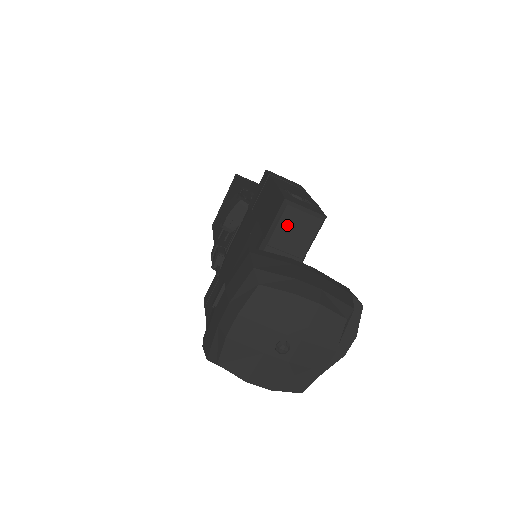
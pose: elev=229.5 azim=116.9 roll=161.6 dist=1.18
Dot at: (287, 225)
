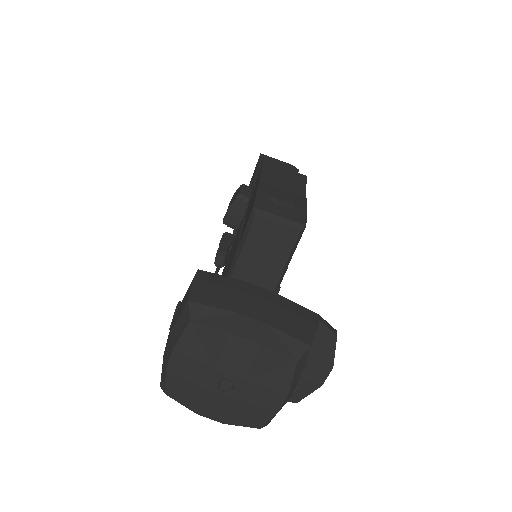
Dot at: (258, 236)
